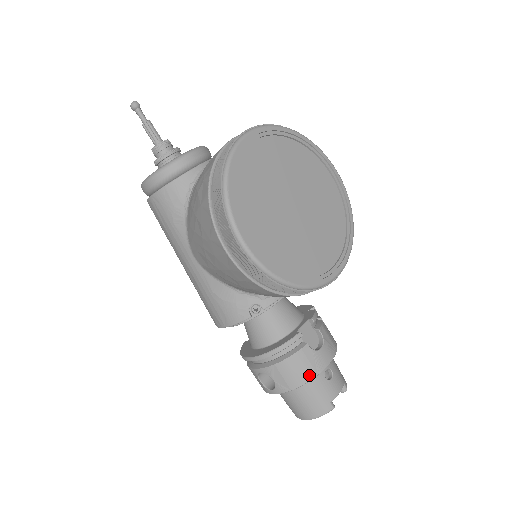
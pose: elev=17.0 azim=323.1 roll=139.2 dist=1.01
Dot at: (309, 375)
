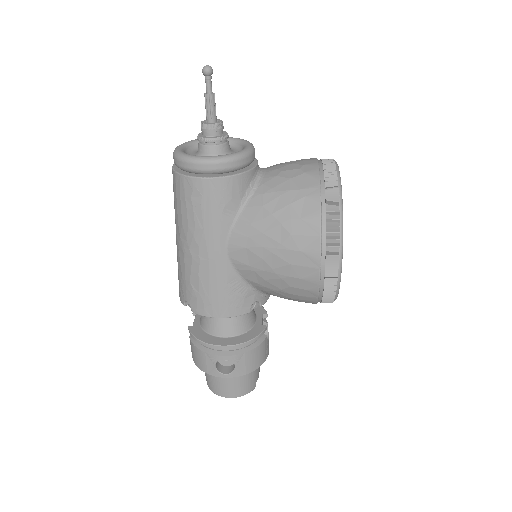
Dot at: (262, 361)
